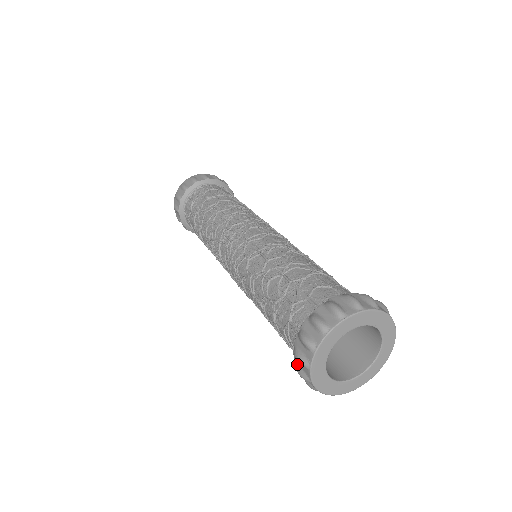
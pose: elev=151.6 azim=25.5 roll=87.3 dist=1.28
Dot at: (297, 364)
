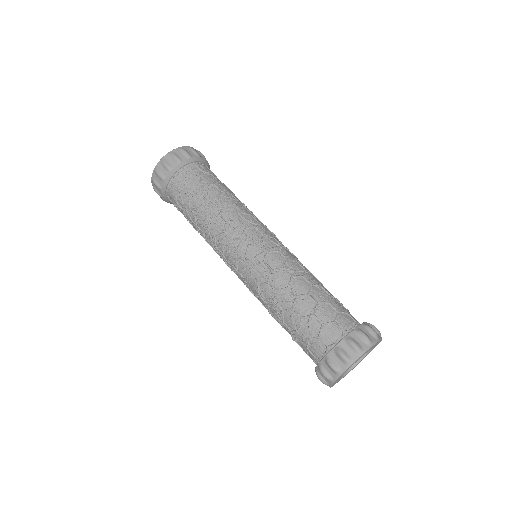
Dot at: occluded
